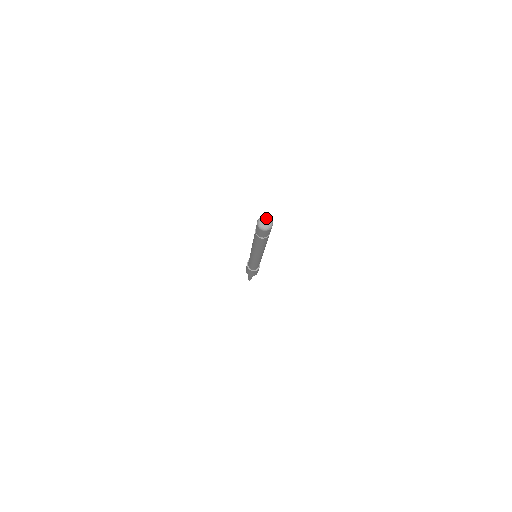
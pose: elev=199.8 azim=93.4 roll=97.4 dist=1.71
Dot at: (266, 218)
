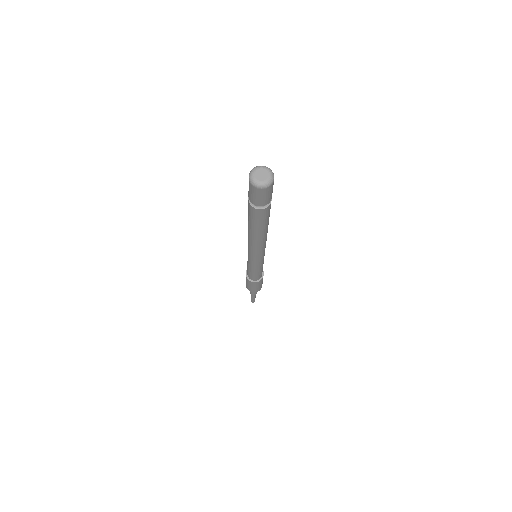
Dot at: (263, 168)
